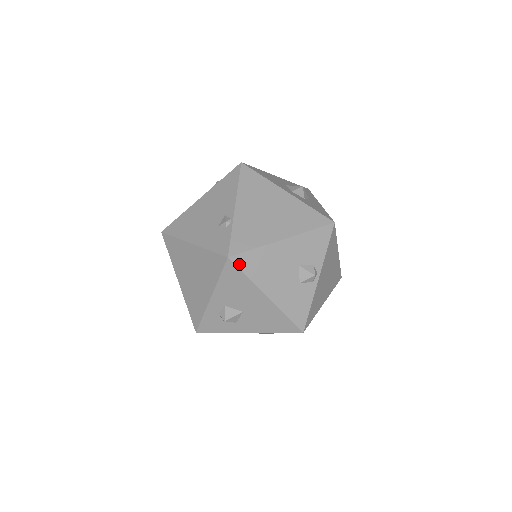
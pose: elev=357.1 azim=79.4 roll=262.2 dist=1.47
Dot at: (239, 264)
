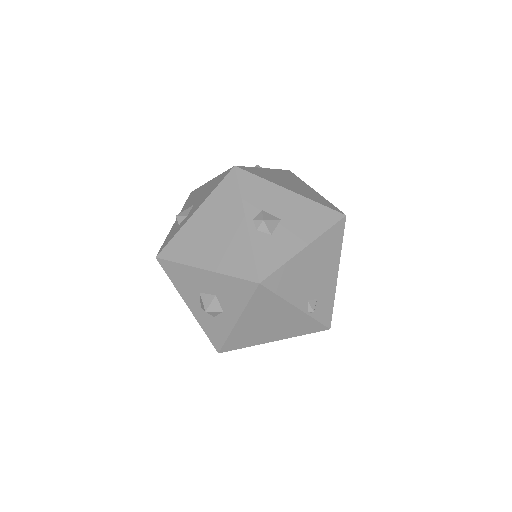
Dot at: occluded
